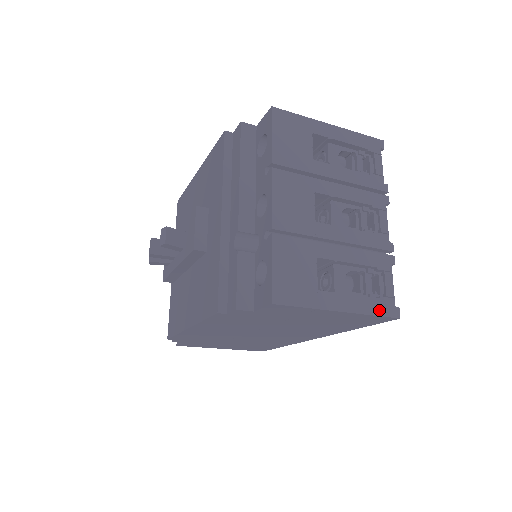
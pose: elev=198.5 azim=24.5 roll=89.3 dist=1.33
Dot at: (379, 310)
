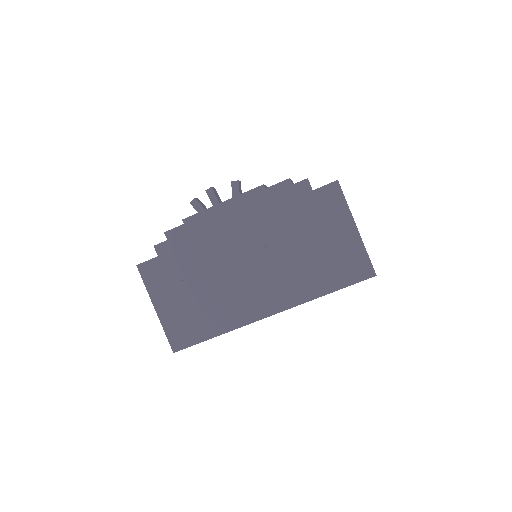
Dot at: (369, 258)
